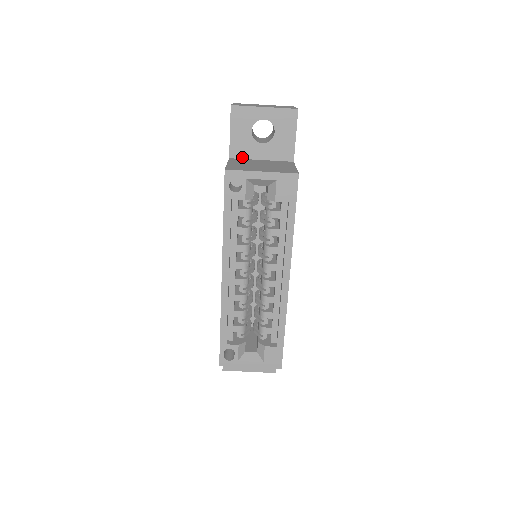
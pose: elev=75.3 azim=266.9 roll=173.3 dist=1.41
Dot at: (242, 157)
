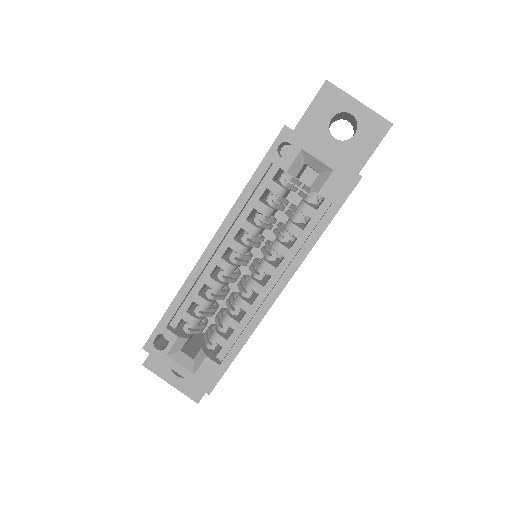
Dot at: occluded
